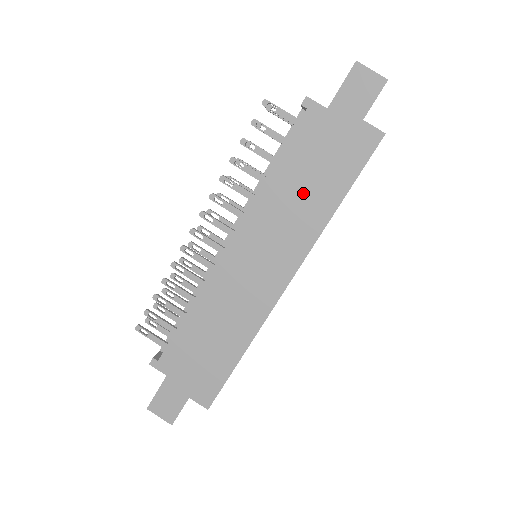
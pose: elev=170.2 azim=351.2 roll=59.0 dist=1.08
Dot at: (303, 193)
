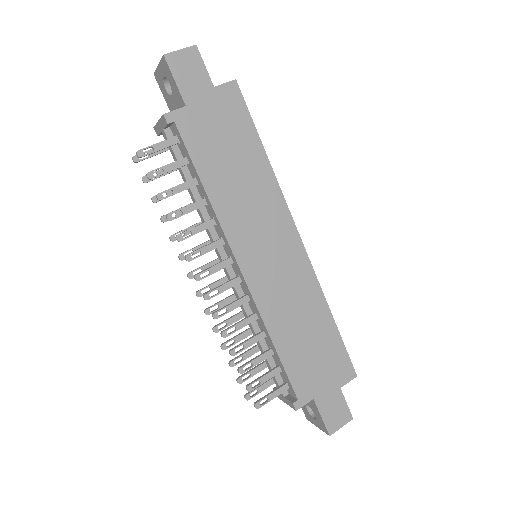
Dot at: (239, 176)
